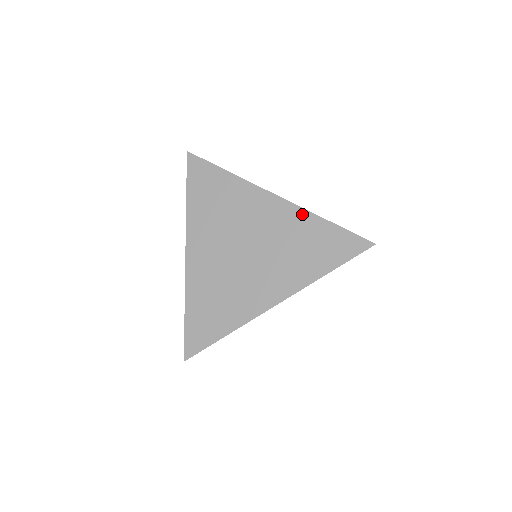
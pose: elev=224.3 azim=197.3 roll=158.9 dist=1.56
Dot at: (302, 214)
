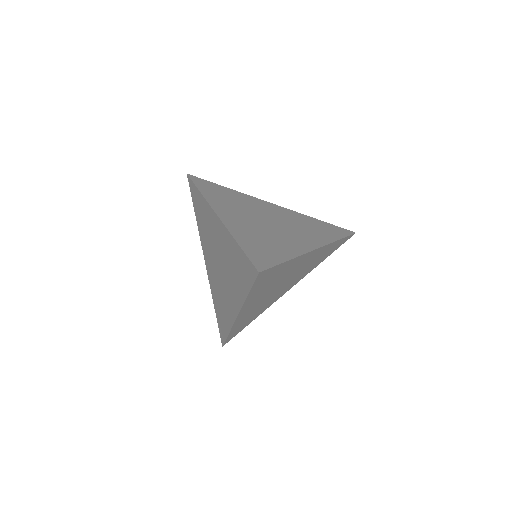
Dot at: (228, 235)
